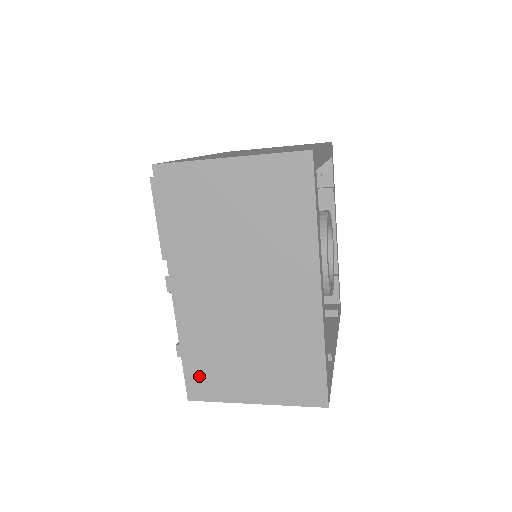
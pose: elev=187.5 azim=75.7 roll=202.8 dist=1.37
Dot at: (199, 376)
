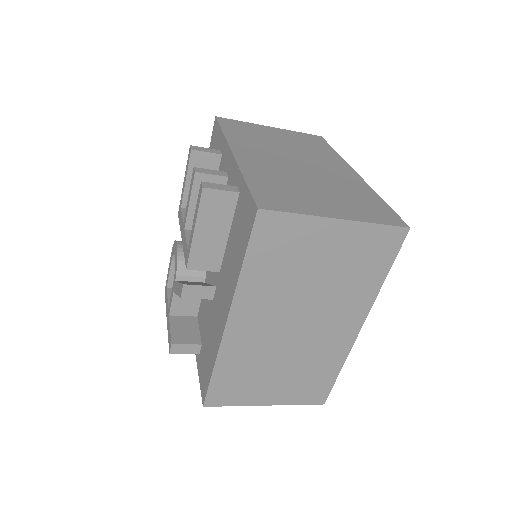
Dot at: (223, 388)
